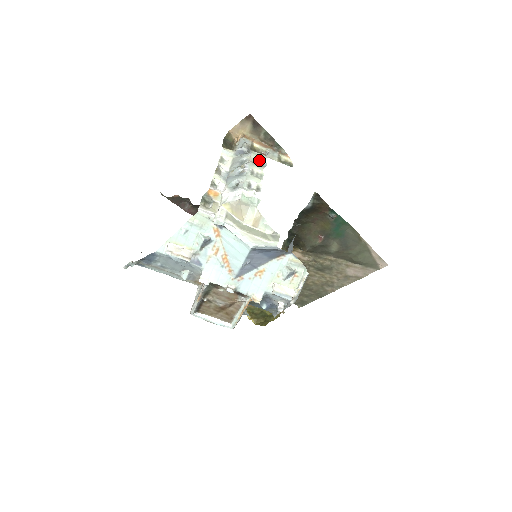
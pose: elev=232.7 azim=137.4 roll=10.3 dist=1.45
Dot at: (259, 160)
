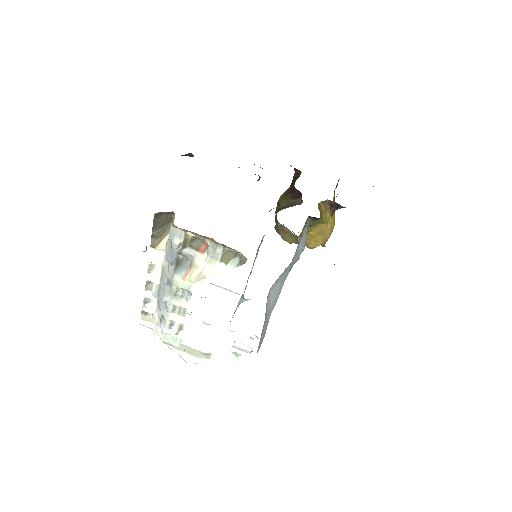
Dot at: (182, 289)
